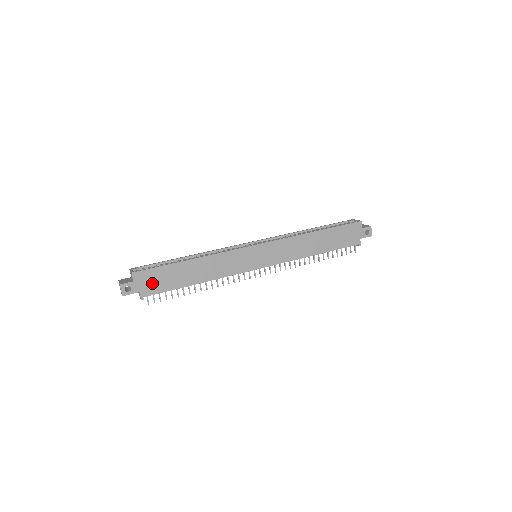
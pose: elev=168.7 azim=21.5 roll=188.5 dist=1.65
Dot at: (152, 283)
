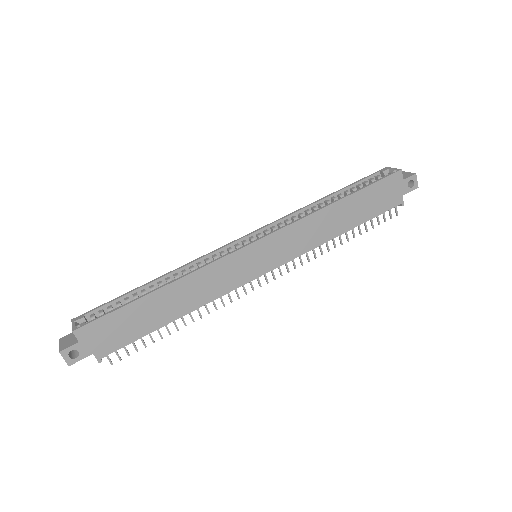
Dot at: (109, 336)
